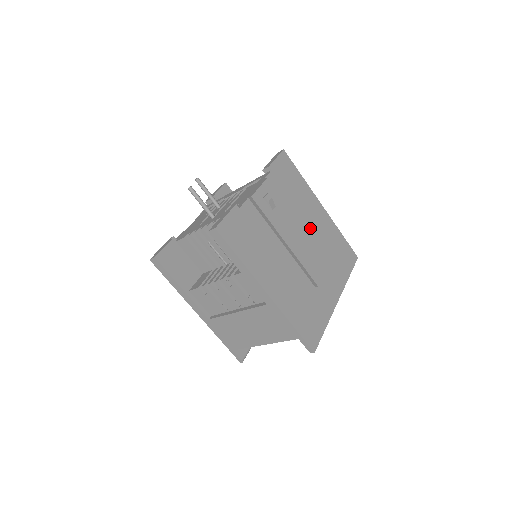
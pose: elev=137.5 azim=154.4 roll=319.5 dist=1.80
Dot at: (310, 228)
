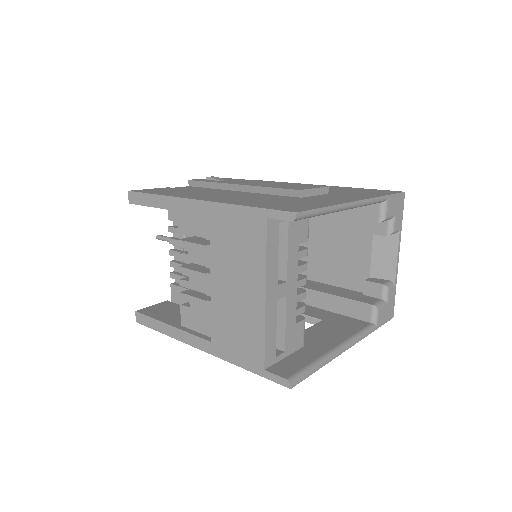
Dot at: occluded
